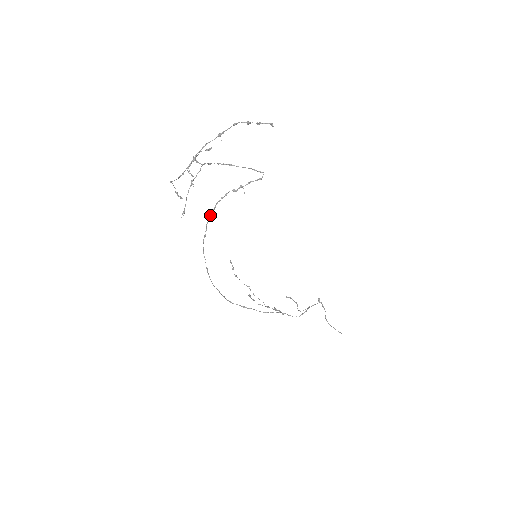
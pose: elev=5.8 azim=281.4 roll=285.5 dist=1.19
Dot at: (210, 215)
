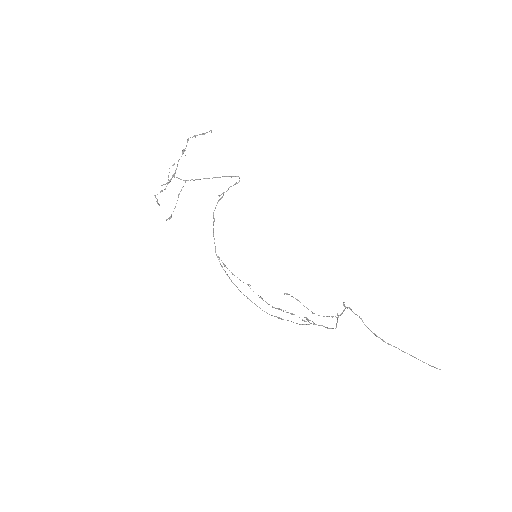
Dot at: (213, 224)
